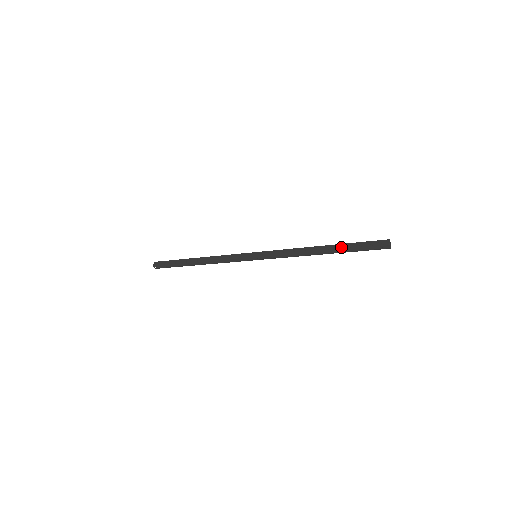
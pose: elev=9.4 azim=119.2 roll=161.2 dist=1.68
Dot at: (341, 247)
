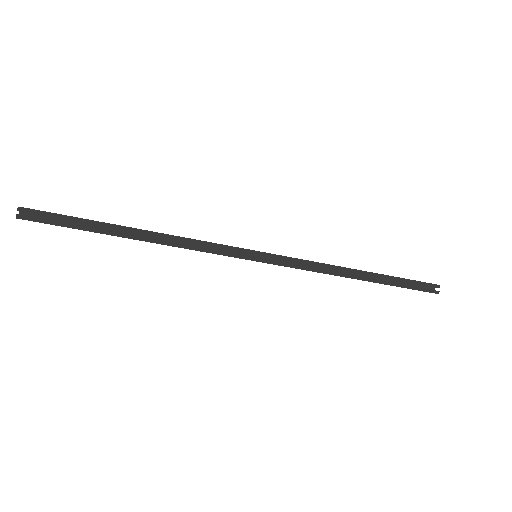
Dot at: occluded
